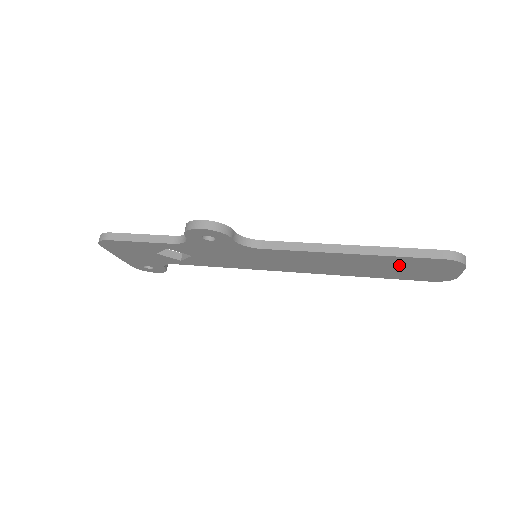
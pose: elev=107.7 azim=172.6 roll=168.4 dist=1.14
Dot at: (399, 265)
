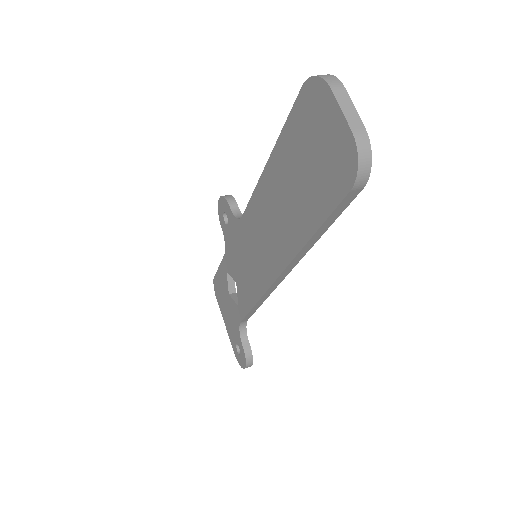
Dot at: (298, 157)
